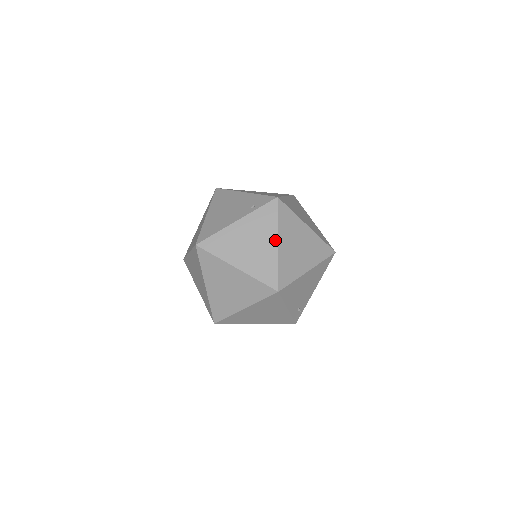
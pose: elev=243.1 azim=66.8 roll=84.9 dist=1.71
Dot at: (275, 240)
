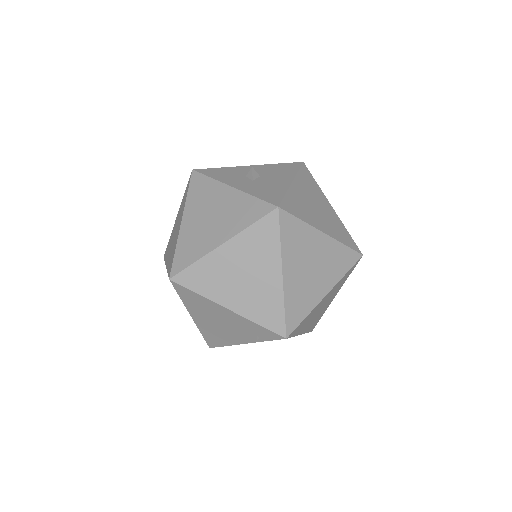
Dot at: occluded
